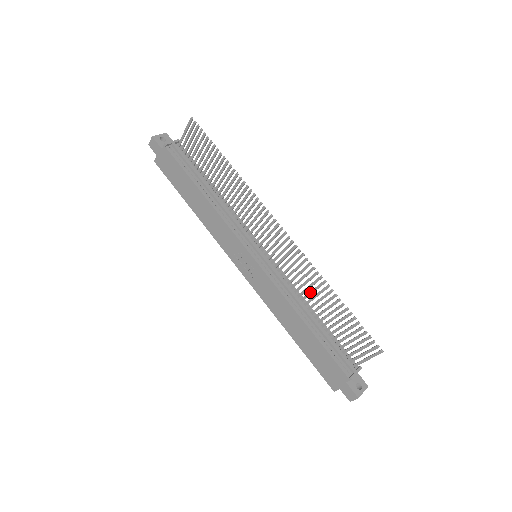
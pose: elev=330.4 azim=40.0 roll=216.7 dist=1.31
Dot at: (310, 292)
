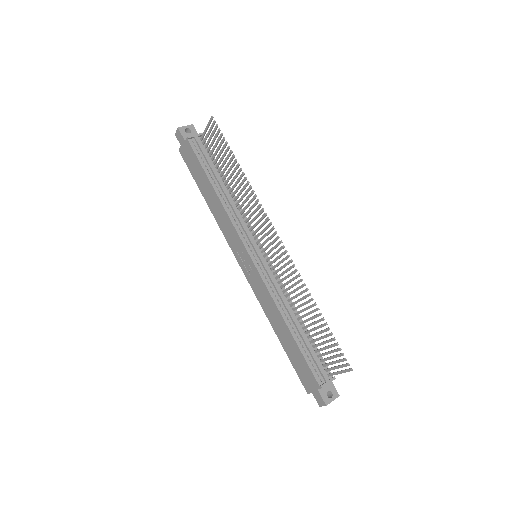
Dot at: (297, 300)
